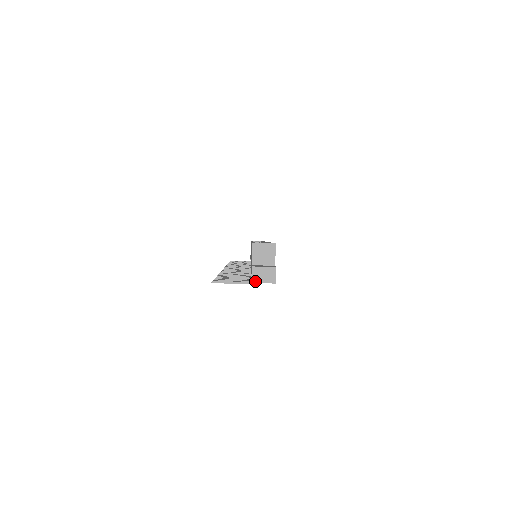
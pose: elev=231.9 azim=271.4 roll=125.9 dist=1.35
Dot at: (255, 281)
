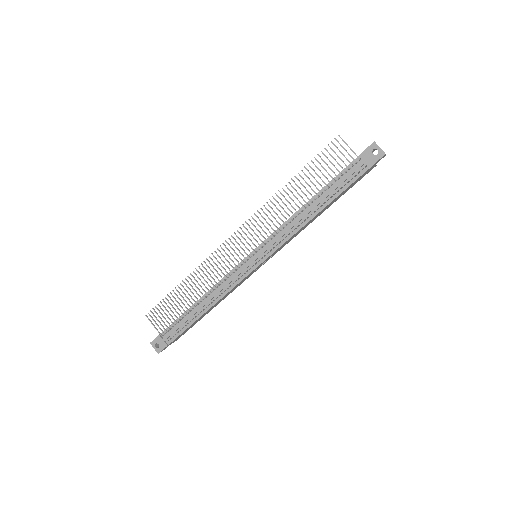
Dot at: occluded
